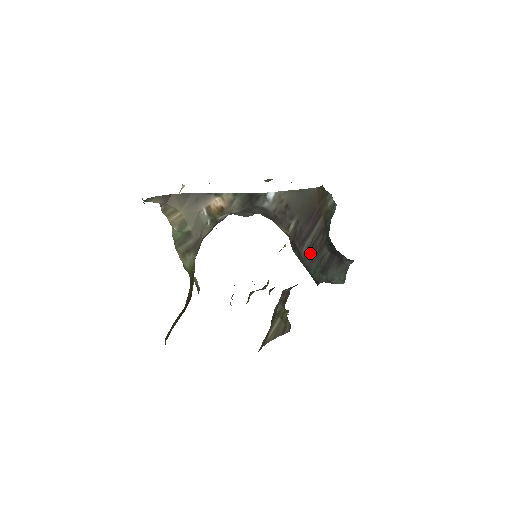
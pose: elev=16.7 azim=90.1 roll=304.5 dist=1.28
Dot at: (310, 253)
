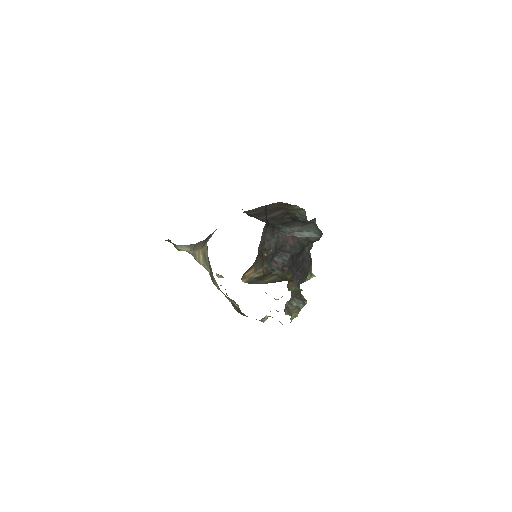
Dot at: (269, 219)
